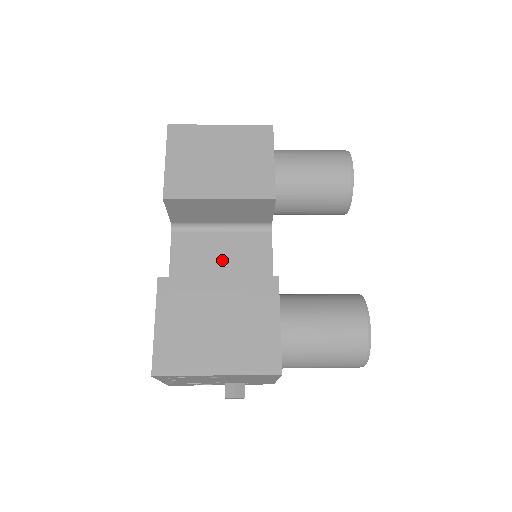
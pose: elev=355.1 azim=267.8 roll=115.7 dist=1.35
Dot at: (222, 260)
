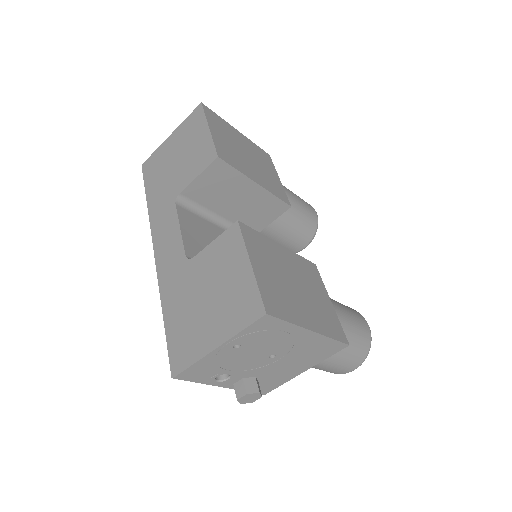
Dot at: occluded
